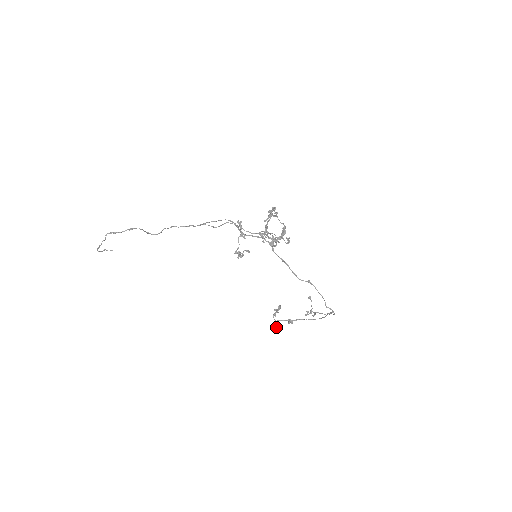
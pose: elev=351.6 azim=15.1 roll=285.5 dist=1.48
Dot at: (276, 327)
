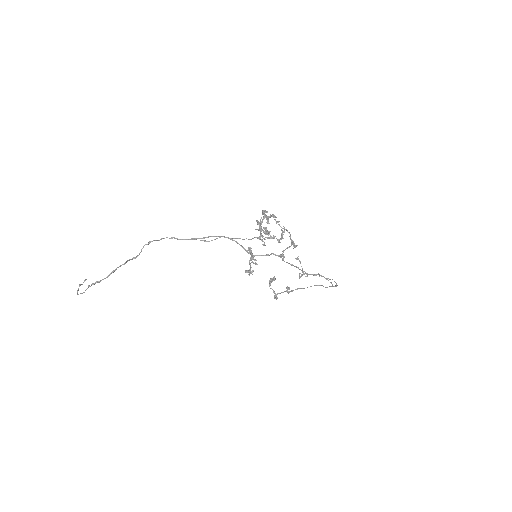
Dot at: (277, 298)
